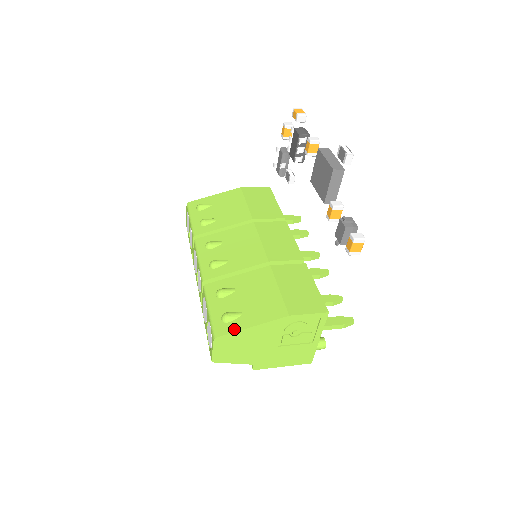
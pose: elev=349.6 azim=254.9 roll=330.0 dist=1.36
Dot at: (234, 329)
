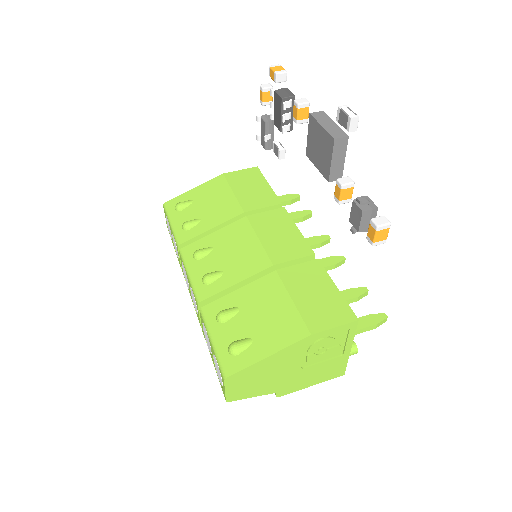
Dot at: (246, 363)
